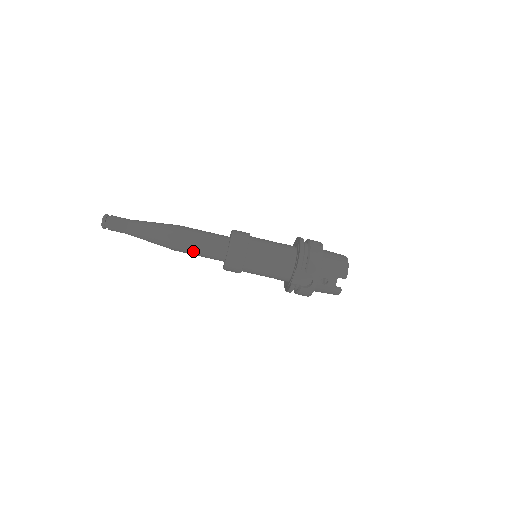
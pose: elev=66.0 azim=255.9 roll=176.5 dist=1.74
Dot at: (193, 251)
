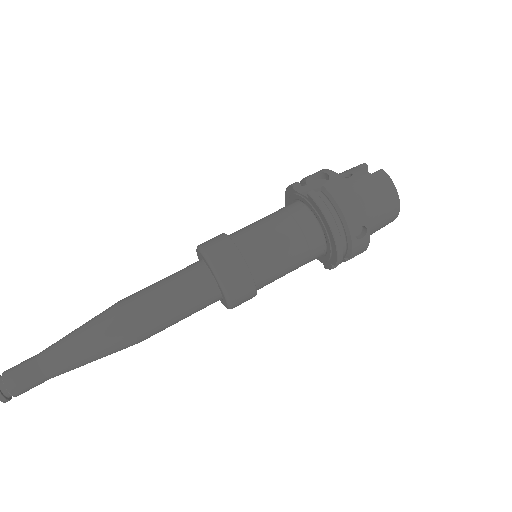
Dot at: (153, 294)
